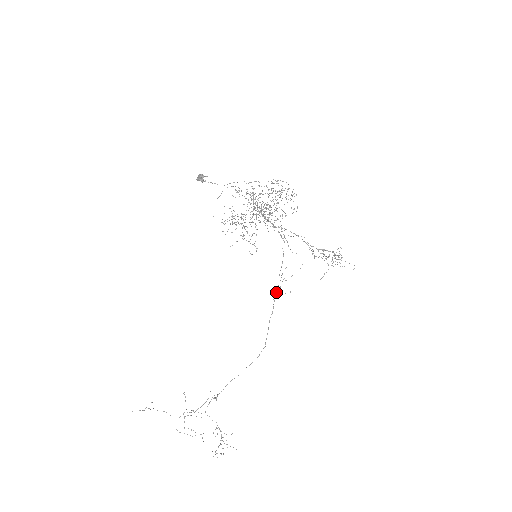
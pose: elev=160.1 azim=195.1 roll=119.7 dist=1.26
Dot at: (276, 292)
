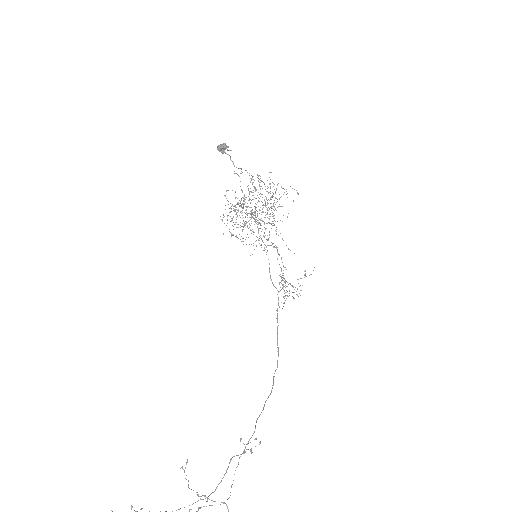
Dot at: (278, 299)
